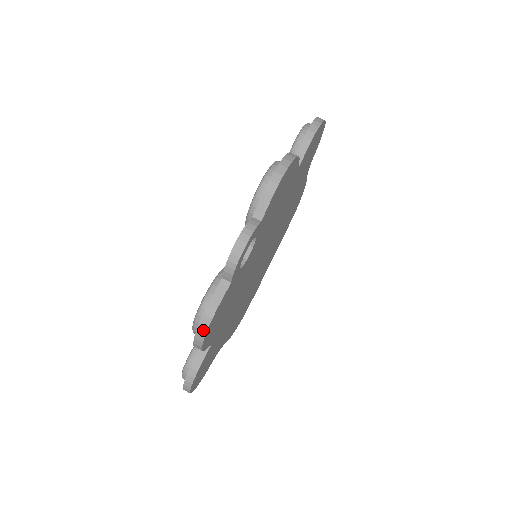
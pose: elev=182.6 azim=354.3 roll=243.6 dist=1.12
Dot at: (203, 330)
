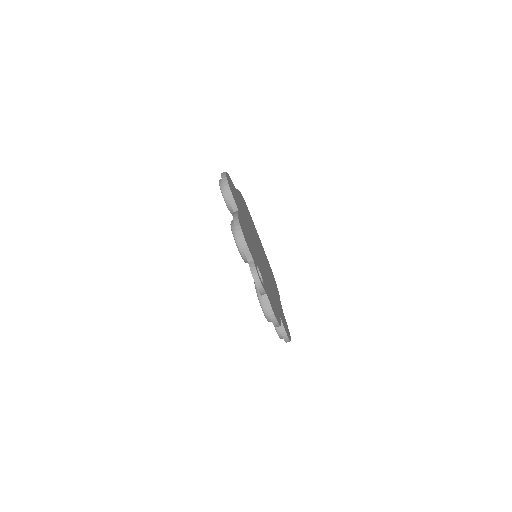
Dot at: (275, 321)
